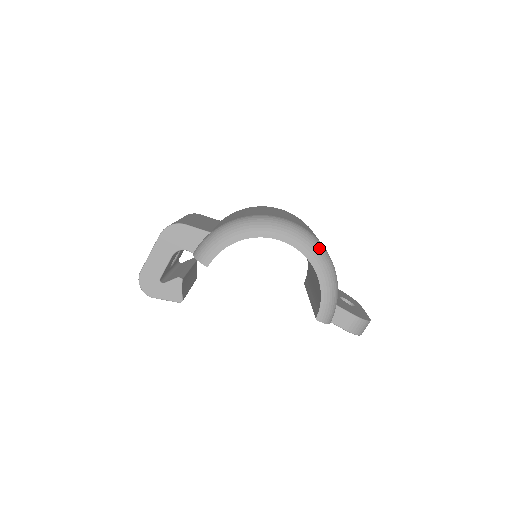
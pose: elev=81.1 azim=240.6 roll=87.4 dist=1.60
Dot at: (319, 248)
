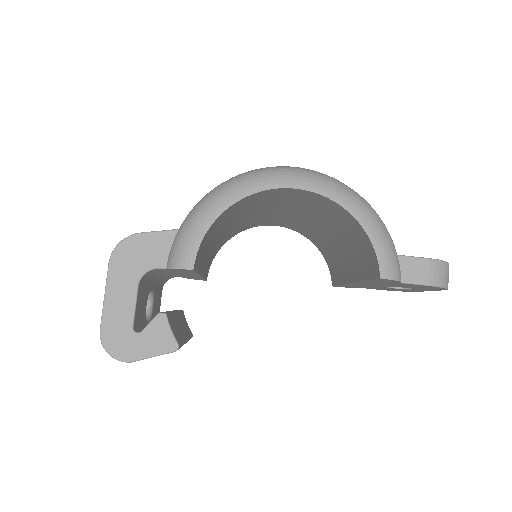
Dot at: (335, 181)
